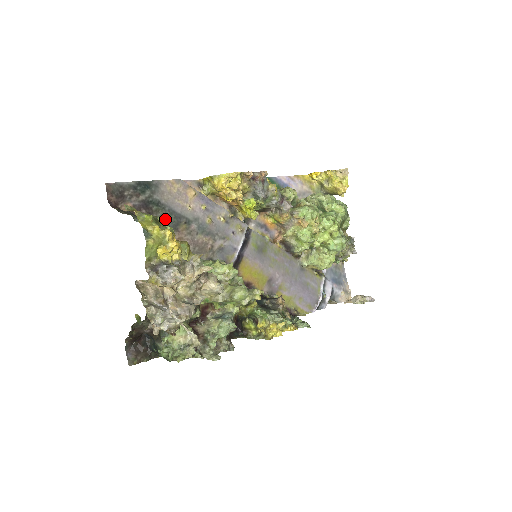
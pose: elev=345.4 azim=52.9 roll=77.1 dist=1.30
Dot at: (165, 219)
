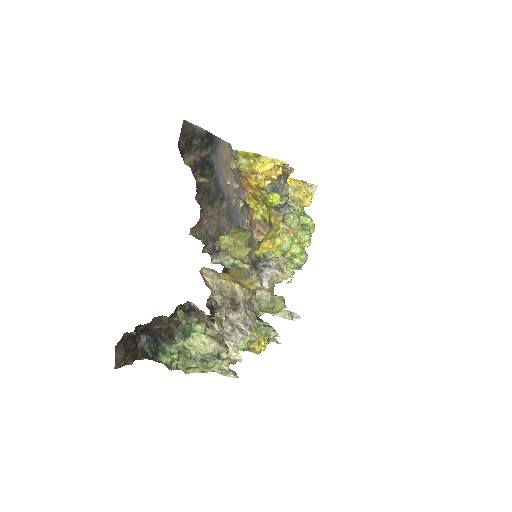
Dot at: (209, 188)
